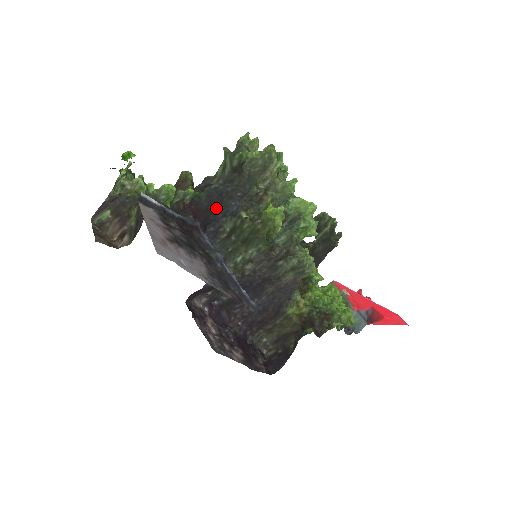
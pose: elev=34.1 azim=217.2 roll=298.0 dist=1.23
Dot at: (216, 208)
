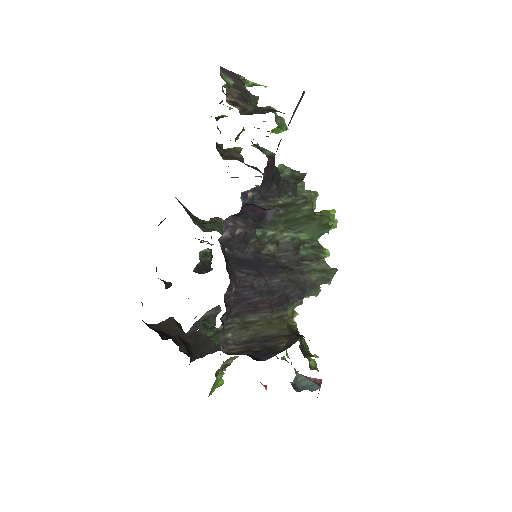
Dot at: (274, 183)
